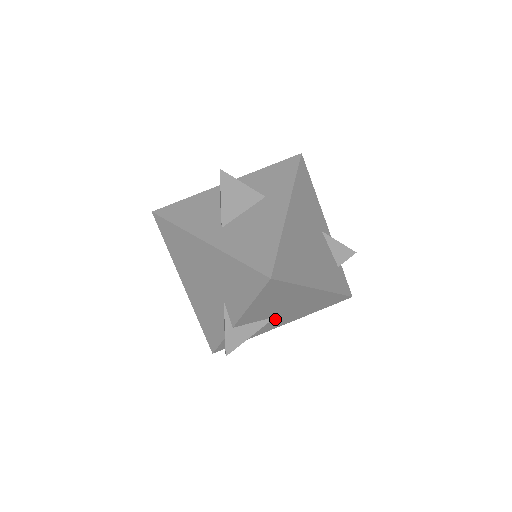
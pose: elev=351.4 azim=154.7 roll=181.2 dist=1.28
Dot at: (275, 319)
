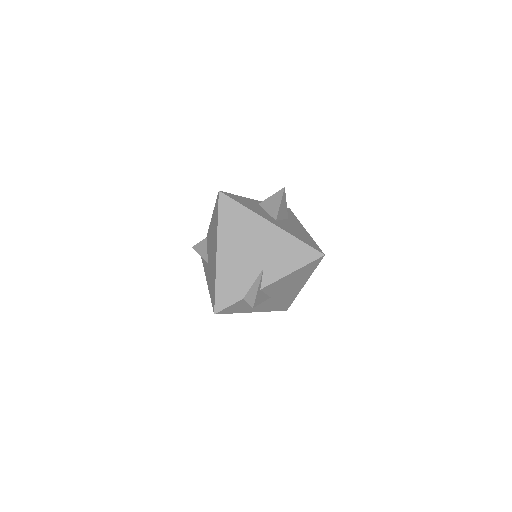
Dot at: (266, 300)
